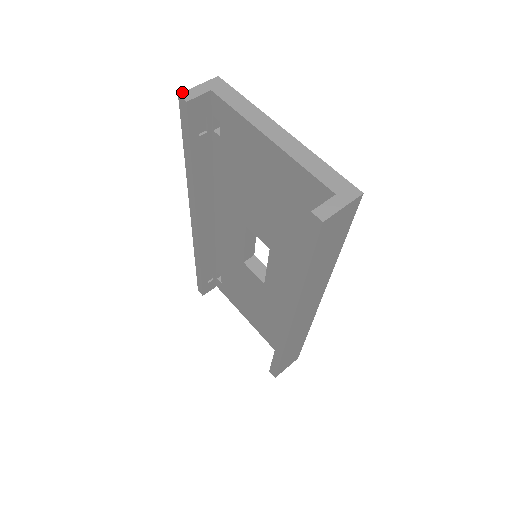
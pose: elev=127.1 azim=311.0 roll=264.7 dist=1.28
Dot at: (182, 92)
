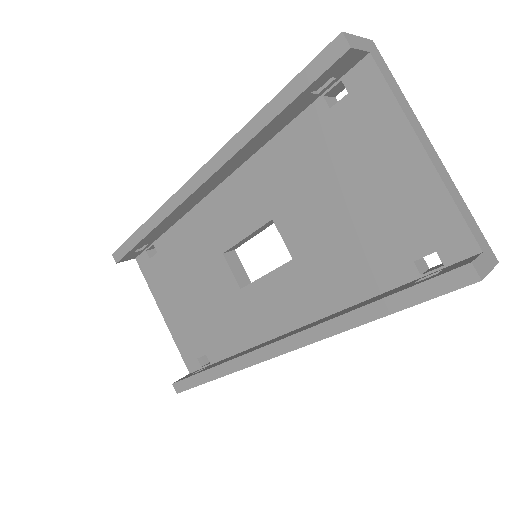
Dot at: (345, 32)
